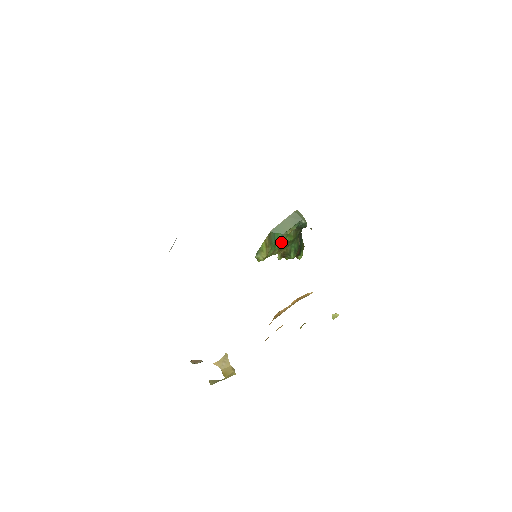
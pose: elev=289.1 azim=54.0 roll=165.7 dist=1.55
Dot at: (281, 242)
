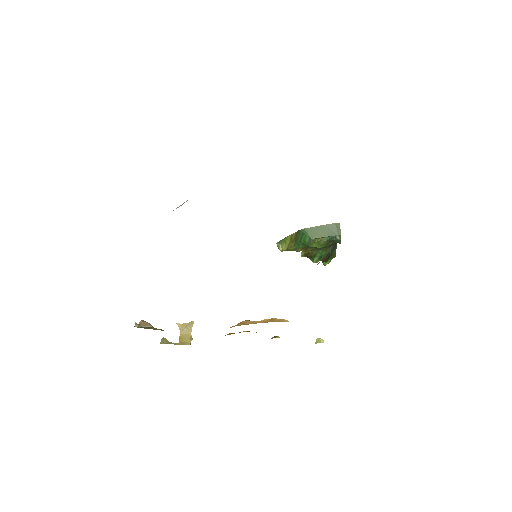
Dot at: (306, 245)
